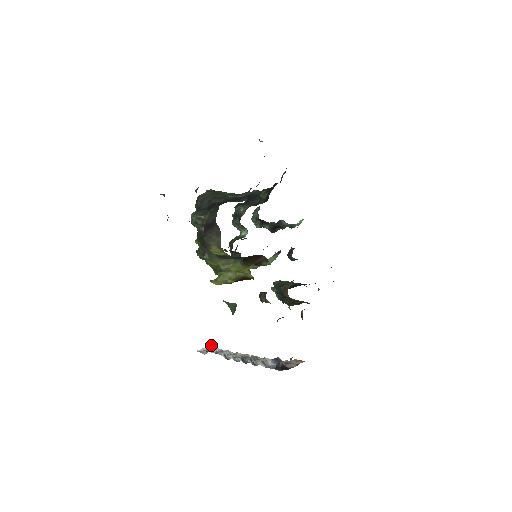
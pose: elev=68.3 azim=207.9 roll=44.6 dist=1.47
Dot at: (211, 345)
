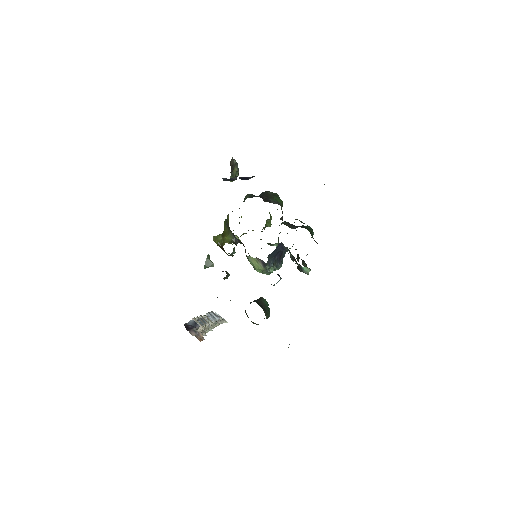
Dot at: occluded
